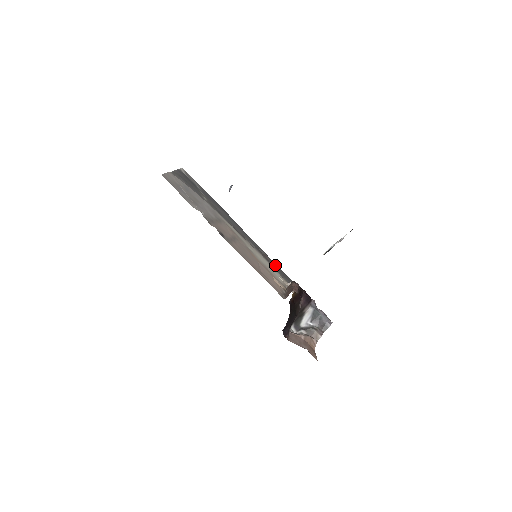
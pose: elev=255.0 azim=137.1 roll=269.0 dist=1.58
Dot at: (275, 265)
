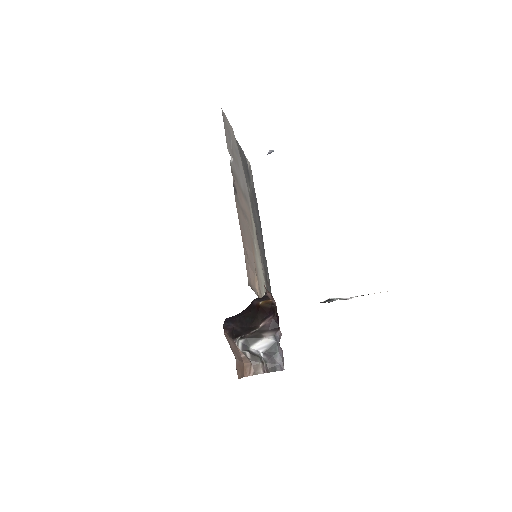
Dot at: occluded
